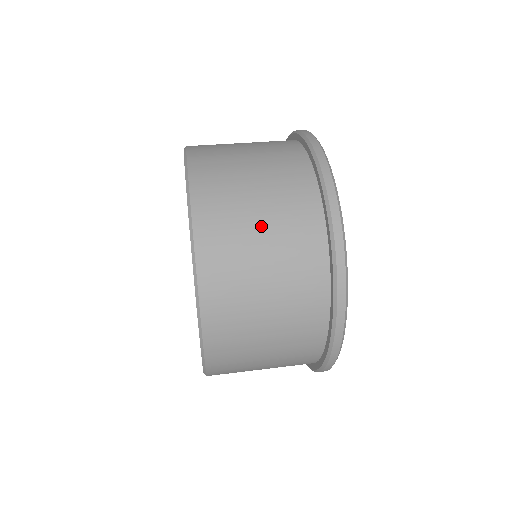
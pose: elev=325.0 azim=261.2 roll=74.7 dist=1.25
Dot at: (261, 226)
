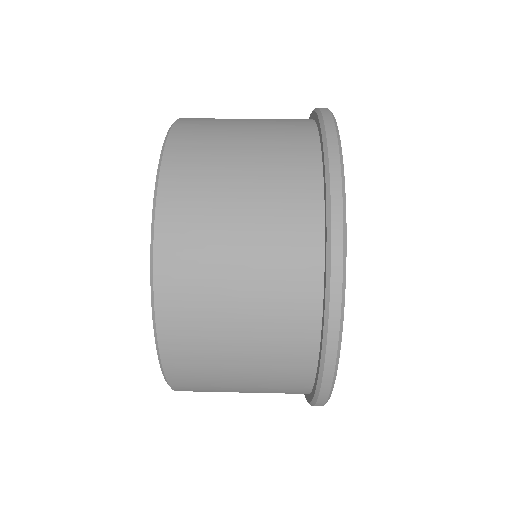
Dot at: (240, 229)
